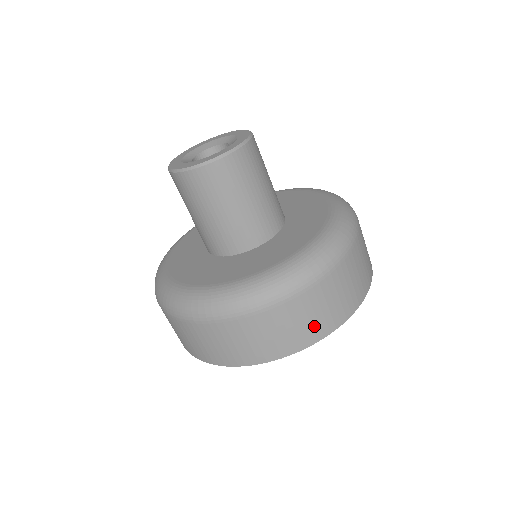
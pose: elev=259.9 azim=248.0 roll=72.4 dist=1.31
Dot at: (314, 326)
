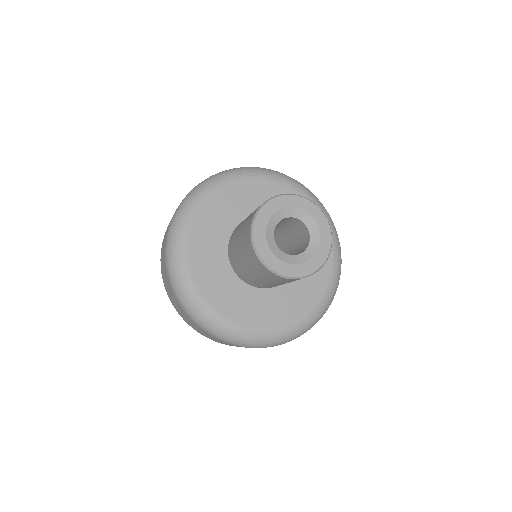
Dot at: (236, 346)
